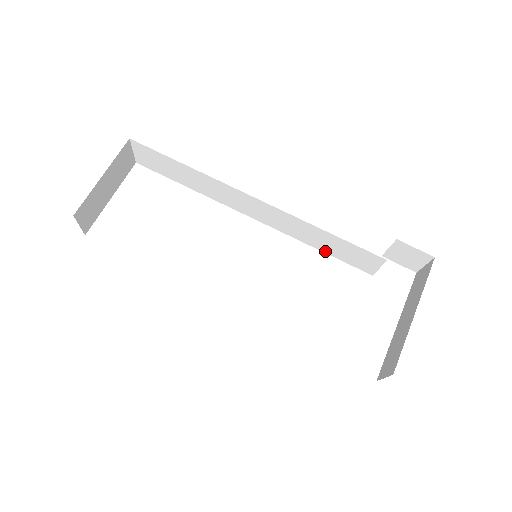
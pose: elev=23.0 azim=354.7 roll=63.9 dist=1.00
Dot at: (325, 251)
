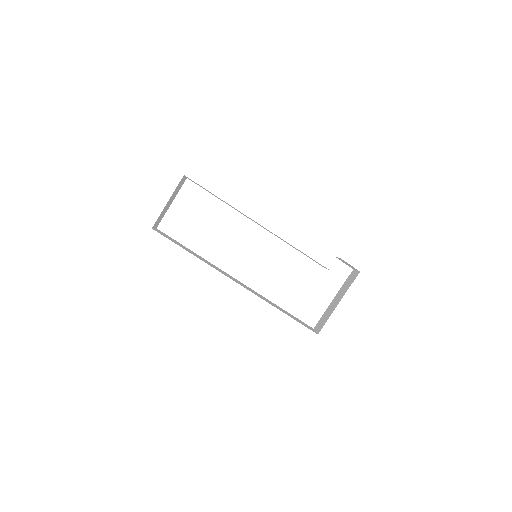
Dot at: occluded
